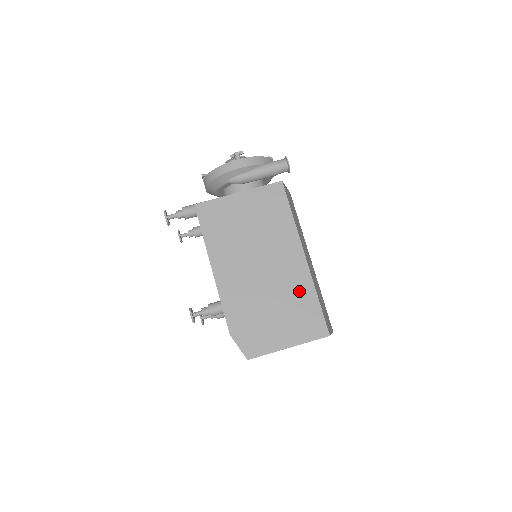
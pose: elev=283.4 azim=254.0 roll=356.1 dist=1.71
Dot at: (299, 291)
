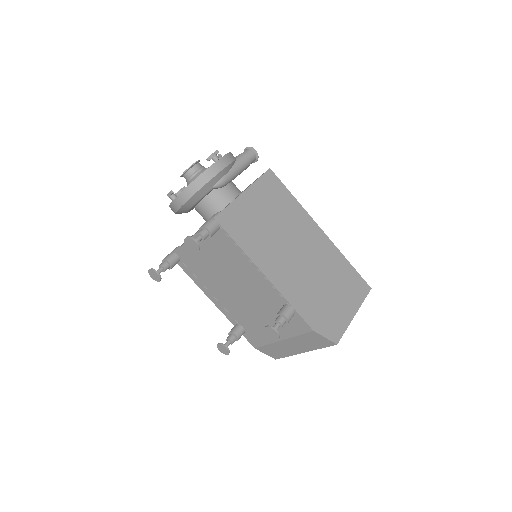
Dot at: (335, 262)
